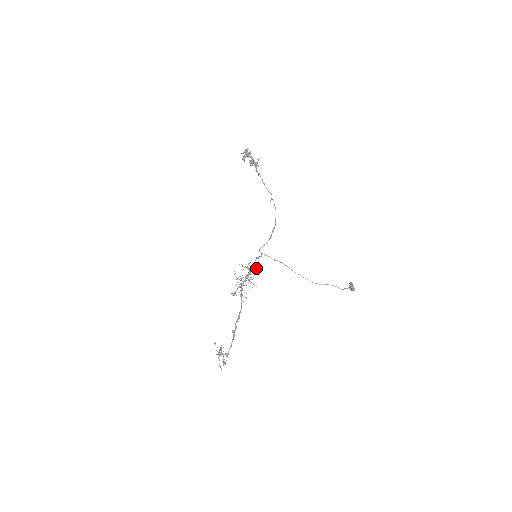
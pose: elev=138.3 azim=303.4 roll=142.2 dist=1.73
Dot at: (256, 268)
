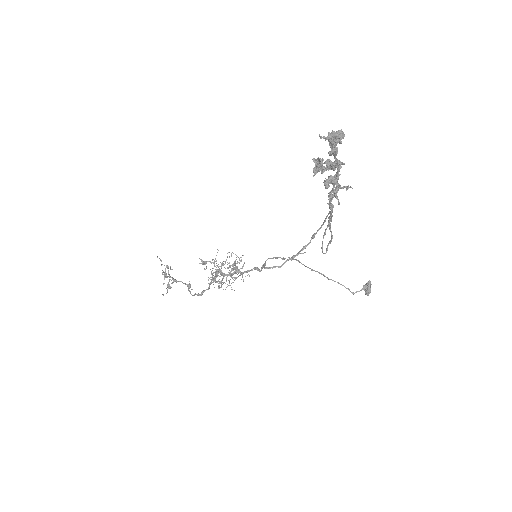
Dot at: occluded
